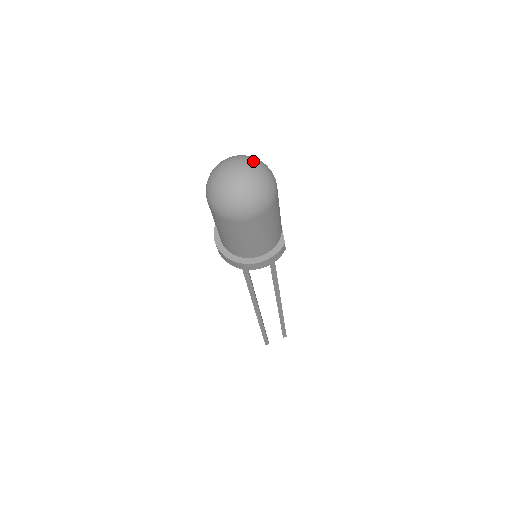
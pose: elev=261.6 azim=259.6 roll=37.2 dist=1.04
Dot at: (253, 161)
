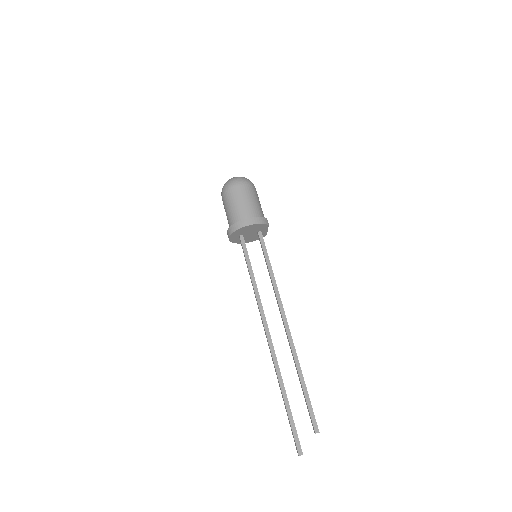
Dot at: occluded
